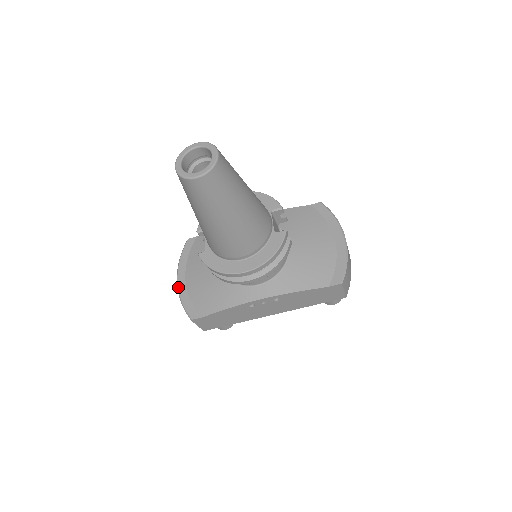
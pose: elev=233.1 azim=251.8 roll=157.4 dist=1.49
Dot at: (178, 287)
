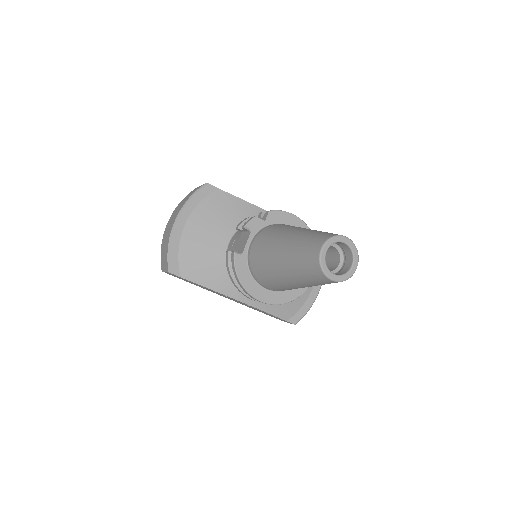
Dot at: (174, 229)
